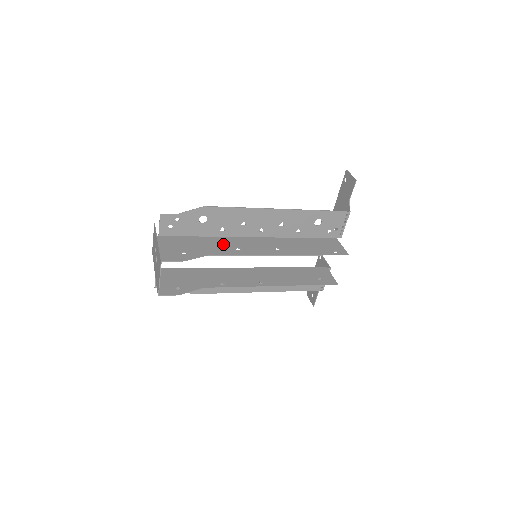
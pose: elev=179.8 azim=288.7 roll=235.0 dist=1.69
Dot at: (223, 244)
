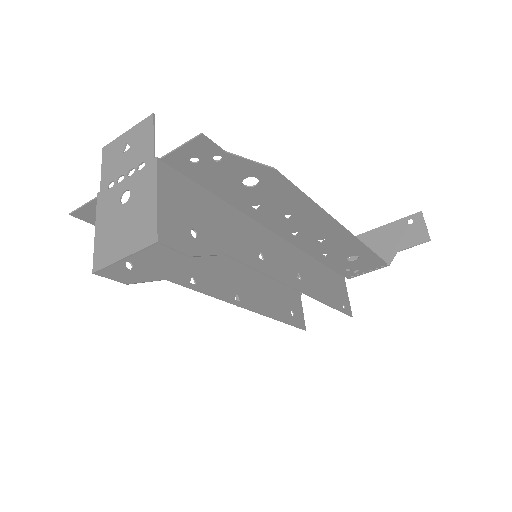
Dot at: (245, 234)
